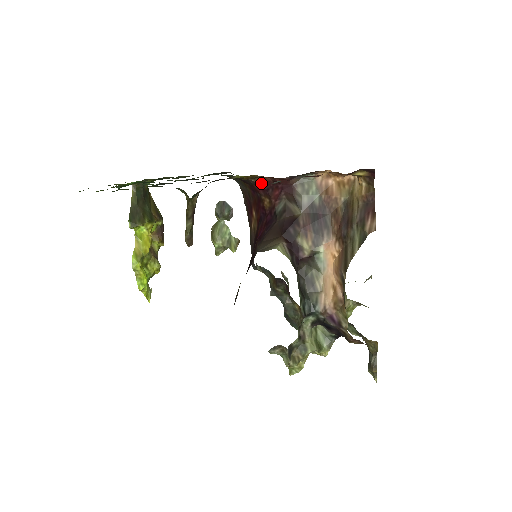
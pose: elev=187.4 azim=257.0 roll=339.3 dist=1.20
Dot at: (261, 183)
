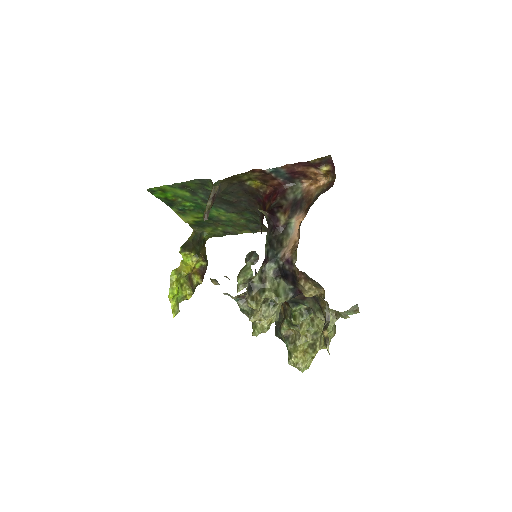
Dot at: (267, 193)
